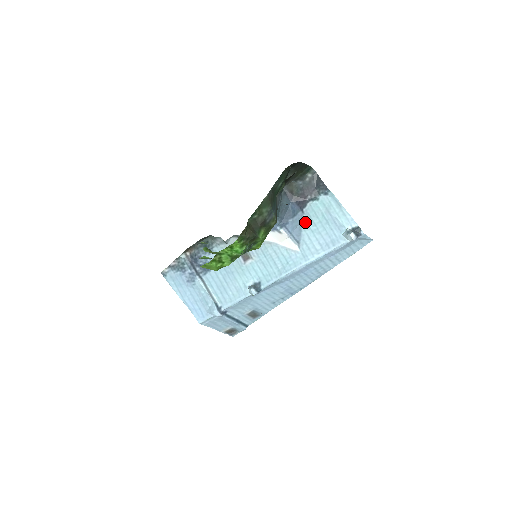
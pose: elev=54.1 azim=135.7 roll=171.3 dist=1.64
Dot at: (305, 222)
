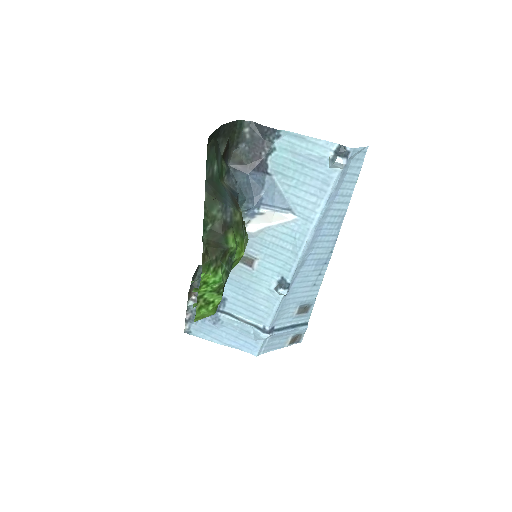
Dot at: (280, 183)
